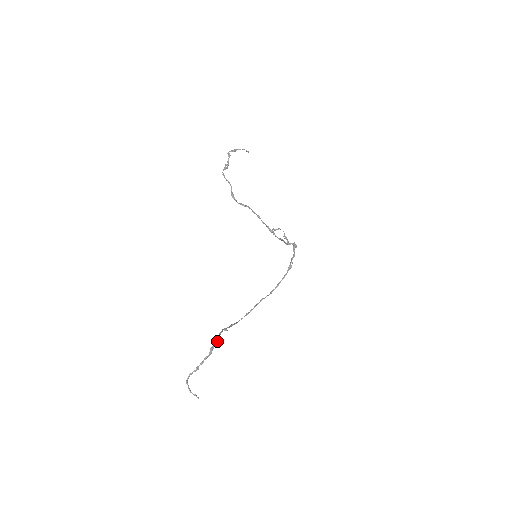
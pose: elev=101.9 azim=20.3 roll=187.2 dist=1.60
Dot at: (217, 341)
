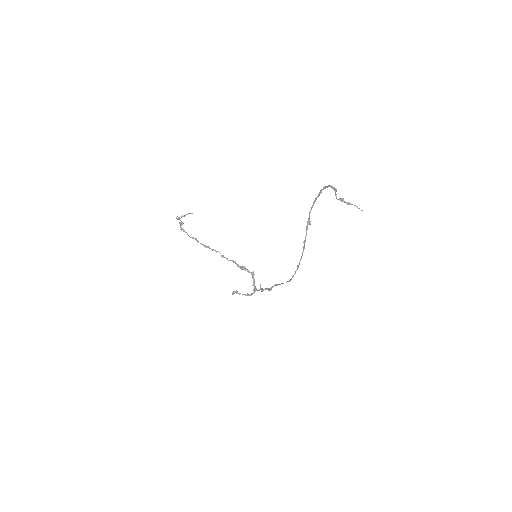
Dot at: occluded
